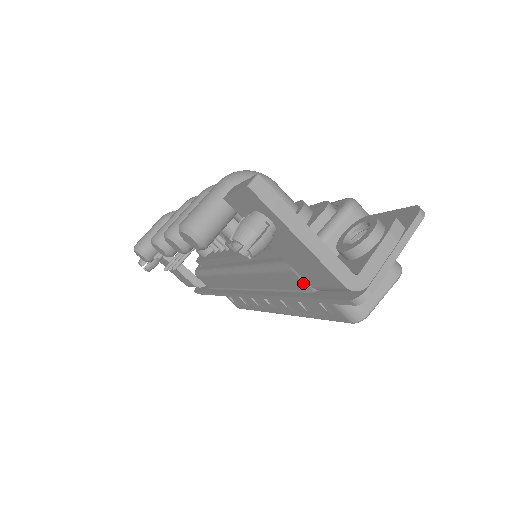
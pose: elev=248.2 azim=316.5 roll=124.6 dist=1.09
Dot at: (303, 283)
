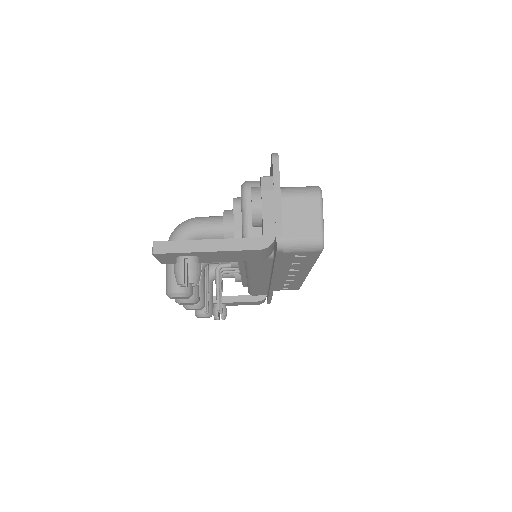
Dot at: occluded
